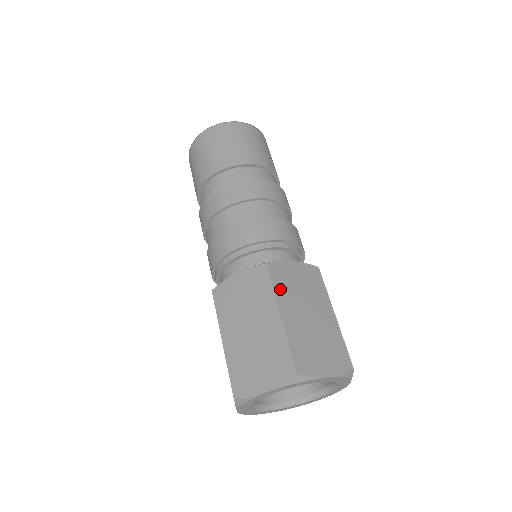
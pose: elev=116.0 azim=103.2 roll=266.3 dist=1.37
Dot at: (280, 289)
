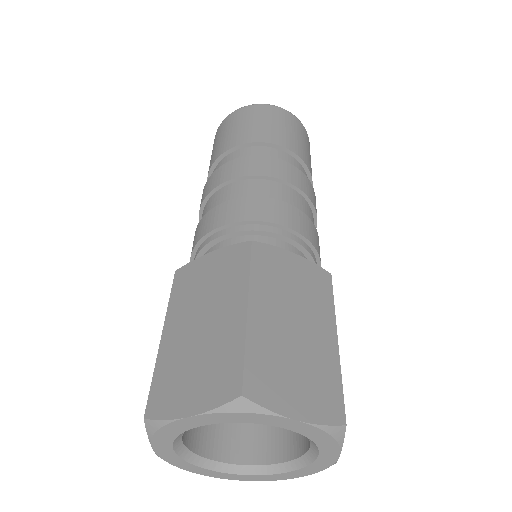
Dot at: (261, 276)
